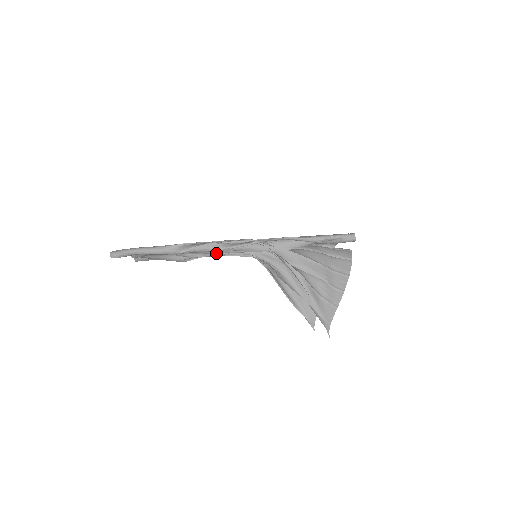
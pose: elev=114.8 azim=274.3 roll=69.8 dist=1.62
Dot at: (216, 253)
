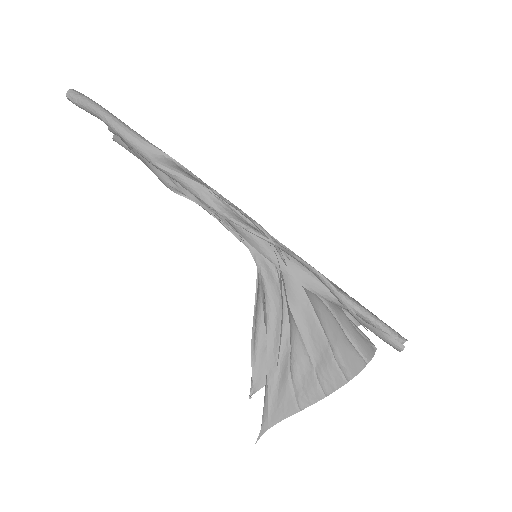
Dot at: (212, 211)
